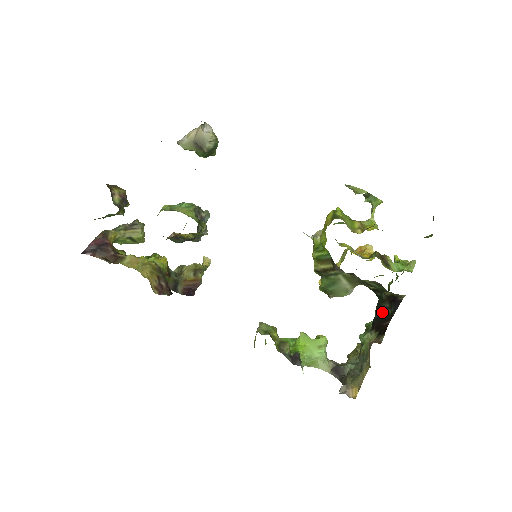
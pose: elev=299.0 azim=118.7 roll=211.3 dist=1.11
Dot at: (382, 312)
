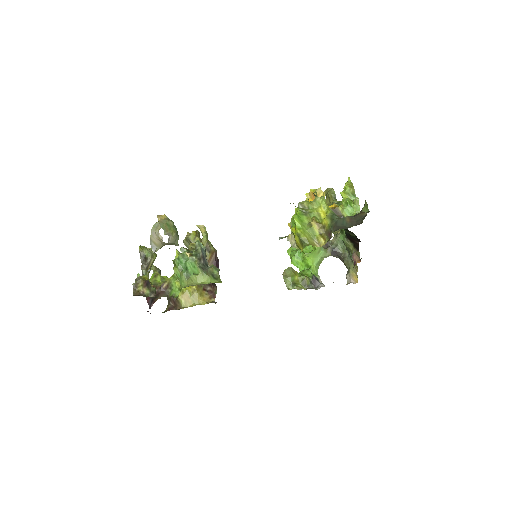
Dot at: (350, 234)
